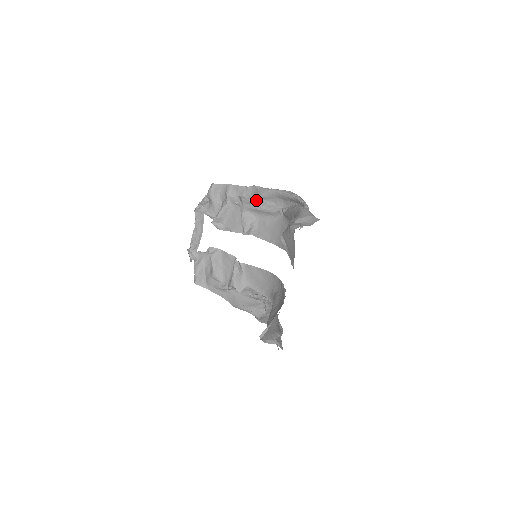
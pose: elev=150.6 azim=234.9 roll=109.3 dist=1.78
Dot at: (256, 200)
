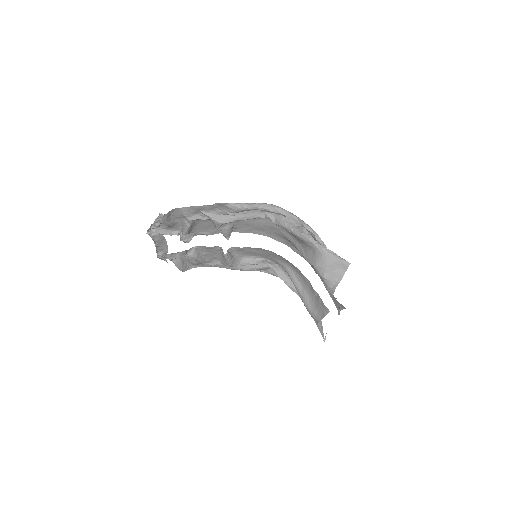
Dot at: (229, 214)
